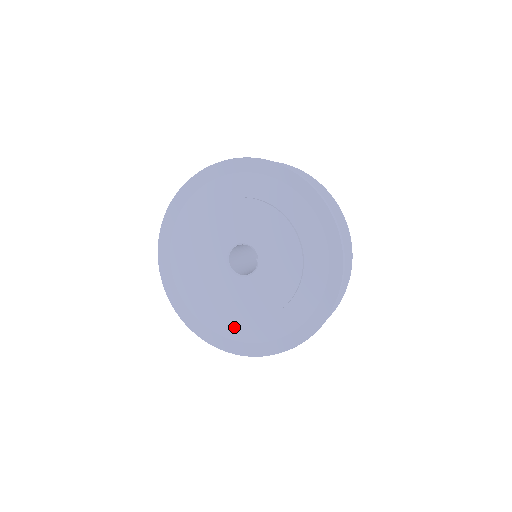
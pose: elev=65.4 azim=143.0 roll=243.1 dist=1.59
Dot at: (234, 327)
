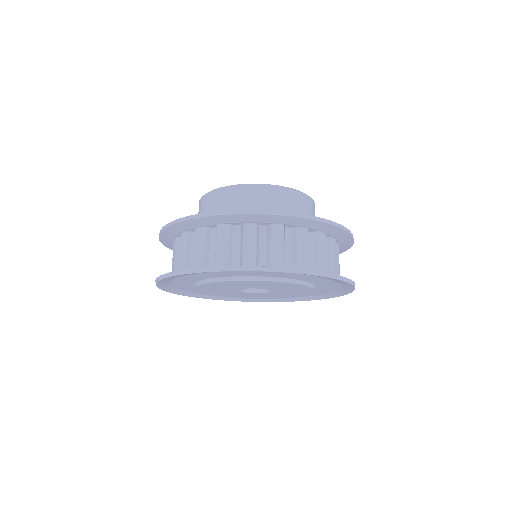
Dot at: occluded
